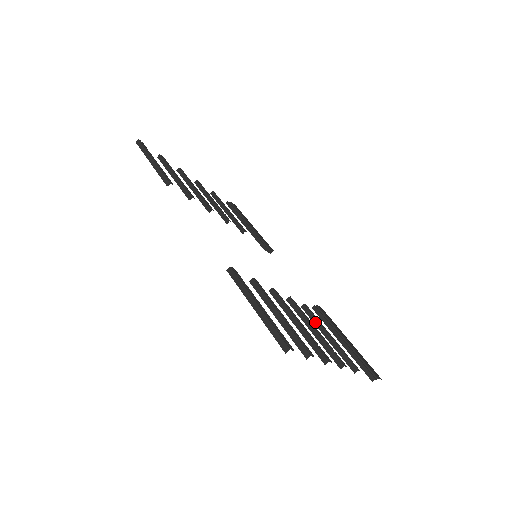
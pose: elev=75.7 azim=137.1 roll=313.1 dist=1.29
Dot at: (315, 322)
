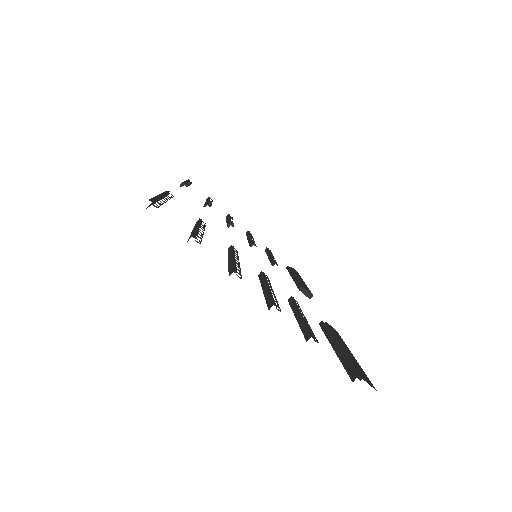
Dot at: (293, 307)
